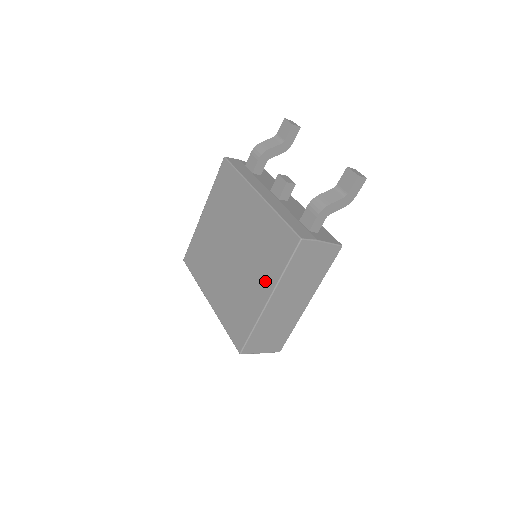
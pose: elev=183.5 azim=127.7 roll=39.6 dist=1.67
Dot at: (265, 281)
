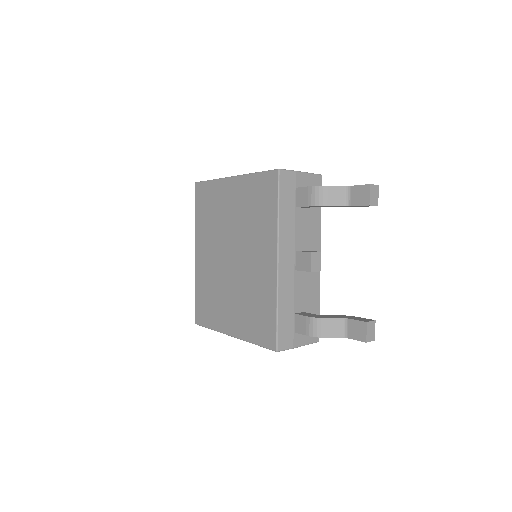
Dot at: (237, 323)
